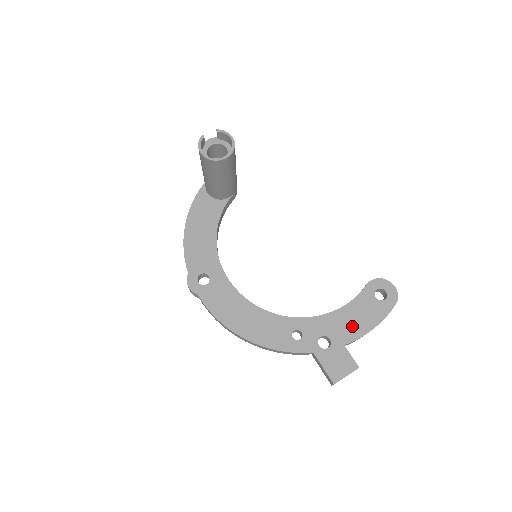
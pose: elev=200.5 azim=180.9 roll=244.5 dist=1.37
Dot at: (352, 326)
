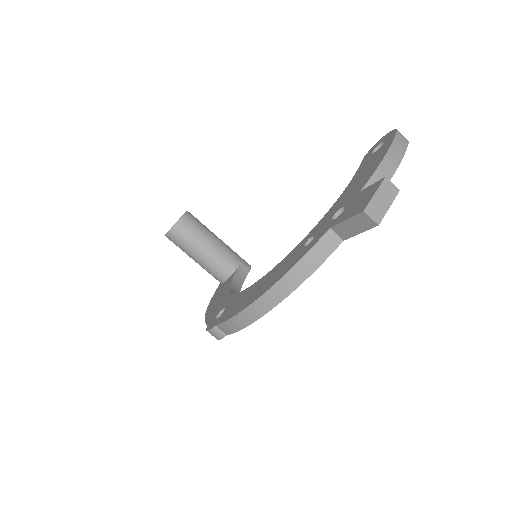
Dot at: (361, 180)
